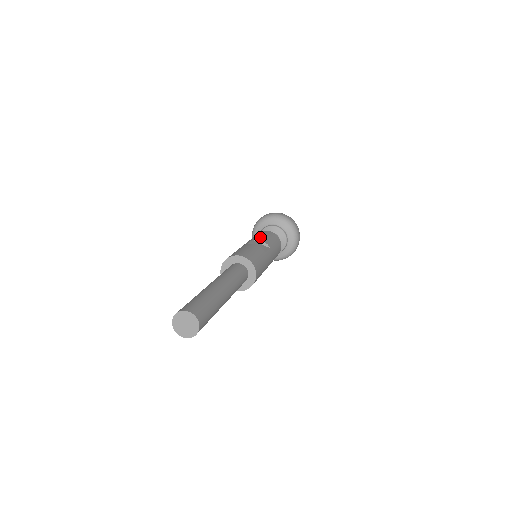
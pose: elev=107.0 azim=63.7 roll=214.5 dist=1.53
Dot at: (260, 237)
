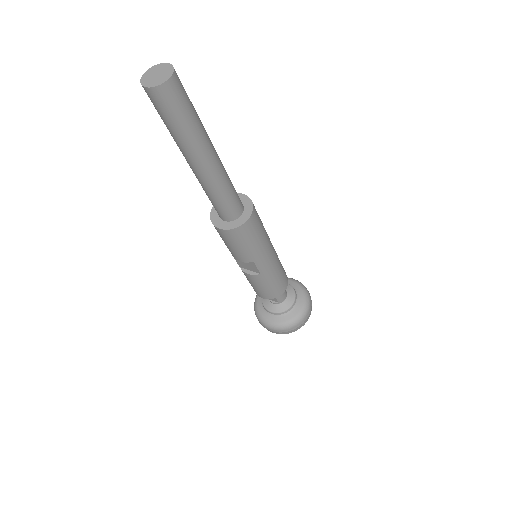
Dot at: occluded
